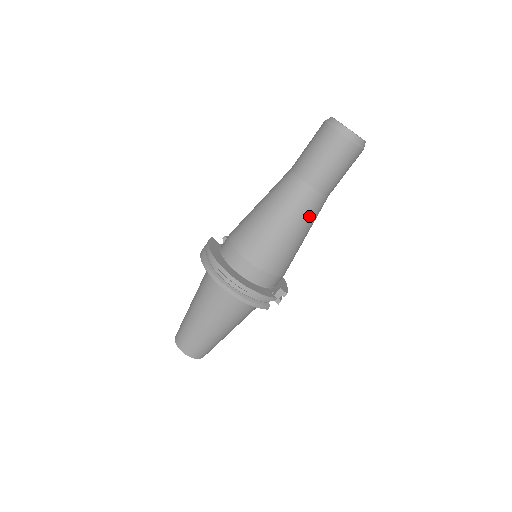
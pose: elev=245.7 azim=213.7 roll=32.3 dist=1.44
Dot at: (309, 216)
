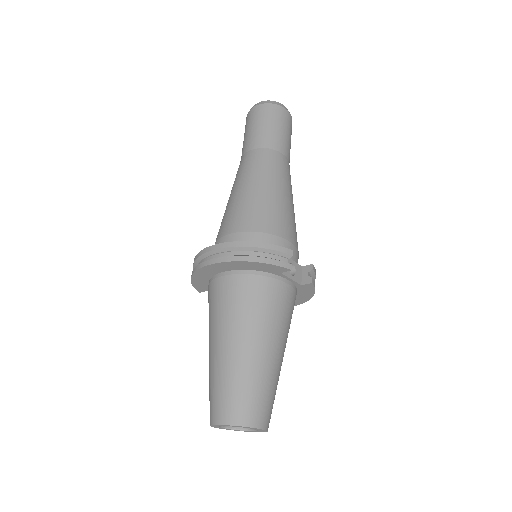
Dot at: (276, 171)
